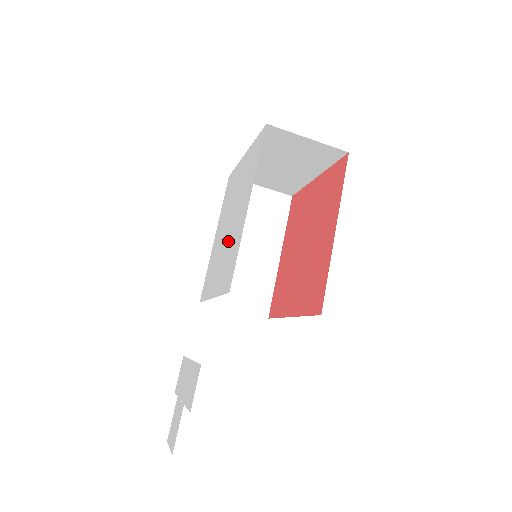
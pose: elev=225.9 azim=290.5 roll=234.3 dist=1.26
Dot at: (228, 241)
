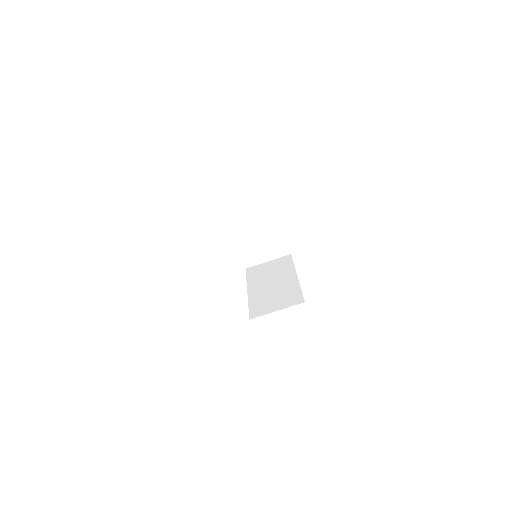
Dot at: occluded
